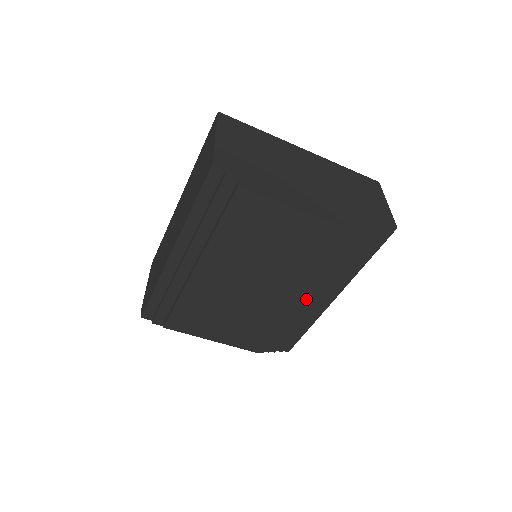
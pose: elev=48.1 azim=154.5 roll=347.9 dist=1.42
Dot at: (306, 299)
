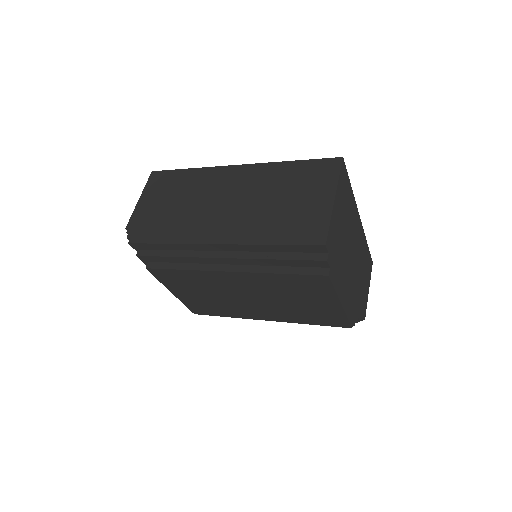
Dot at: occluded
